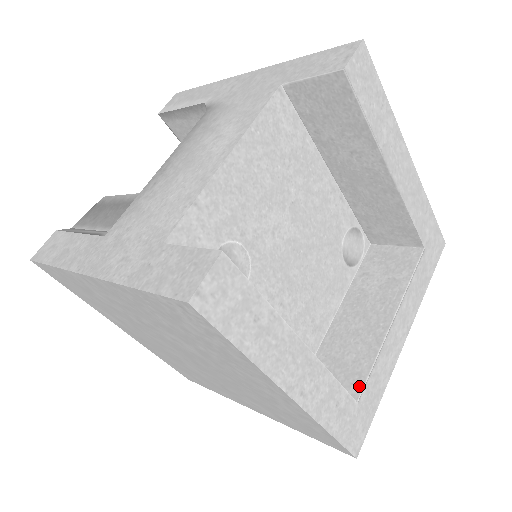
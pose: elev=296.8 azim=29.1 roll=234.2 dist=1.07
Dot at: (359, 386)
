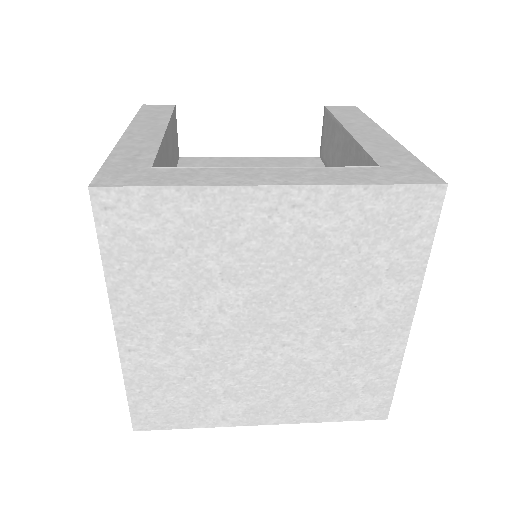
Dot at: occluded
